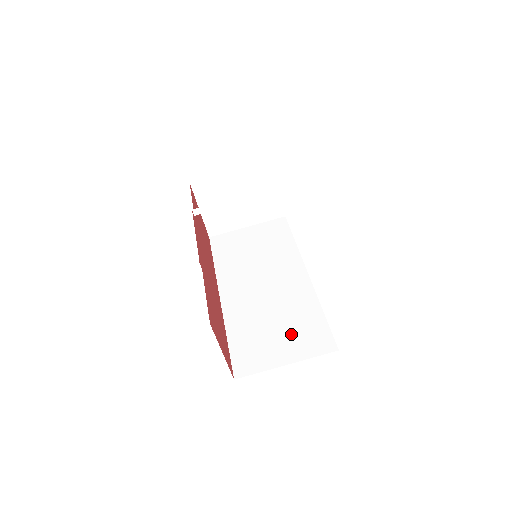
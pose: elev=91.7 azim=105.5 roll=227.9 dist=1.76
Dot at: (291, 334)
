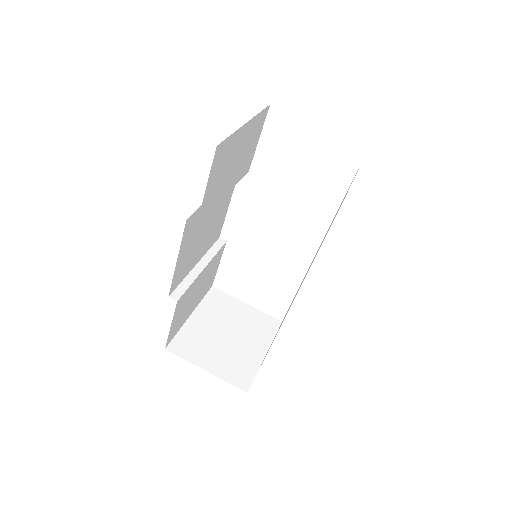
Dot at: occluded
